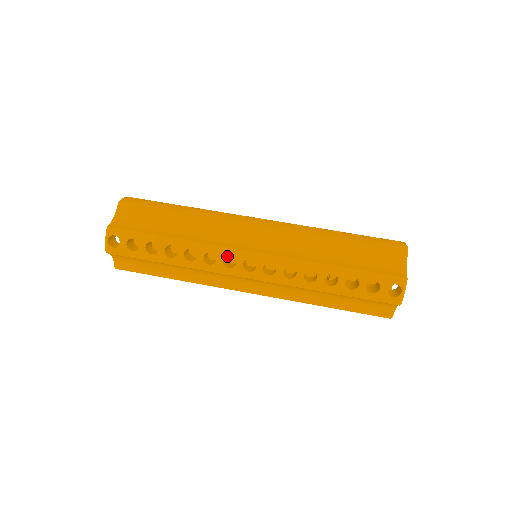
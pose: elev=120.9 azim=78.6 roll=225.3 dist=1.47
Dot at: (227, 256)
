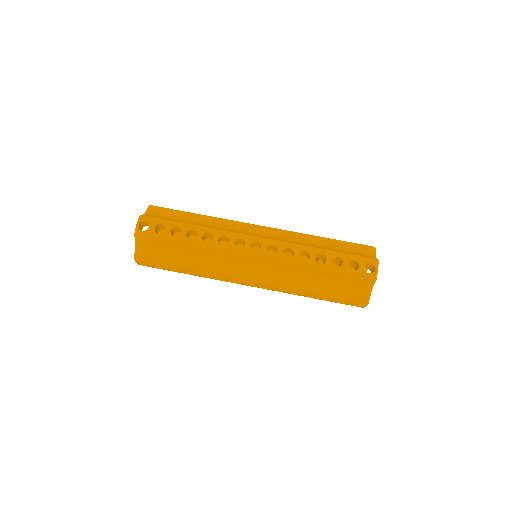
Dot at: occluded
